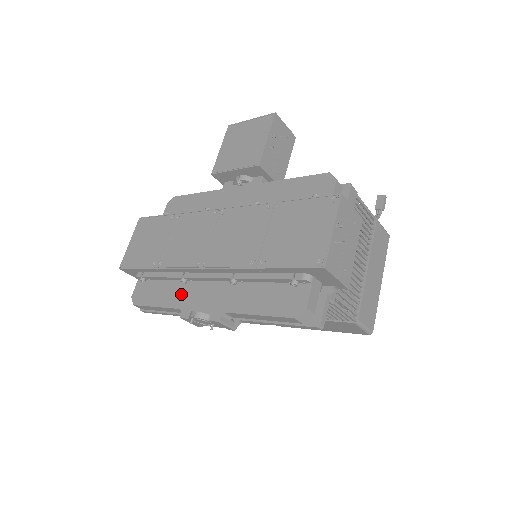
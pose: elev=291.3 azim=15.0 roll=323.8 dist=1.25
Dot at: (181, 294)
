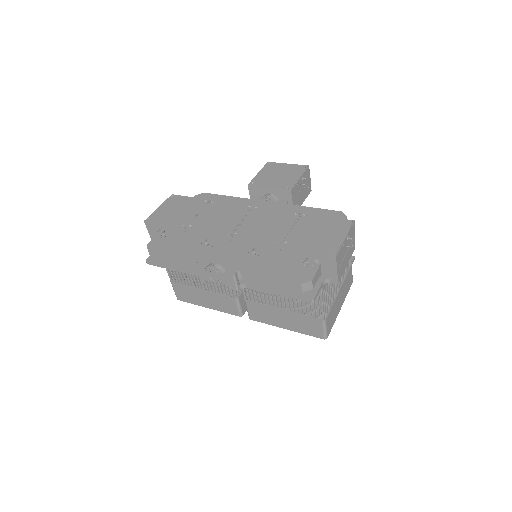
Dot at: (200, 252)
